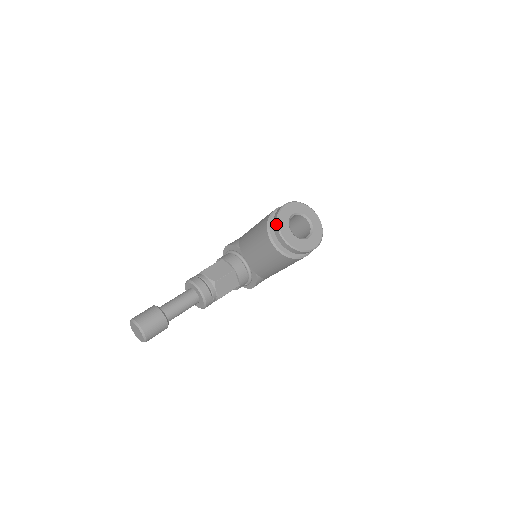
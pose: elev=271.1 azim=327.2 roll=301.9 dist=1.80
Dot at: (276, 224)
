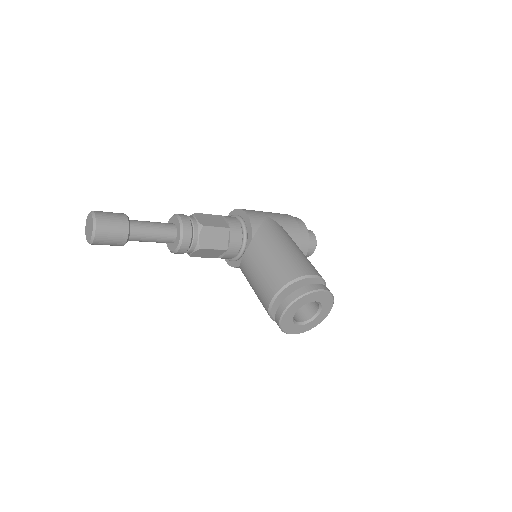
Dot at: (292, 300)
